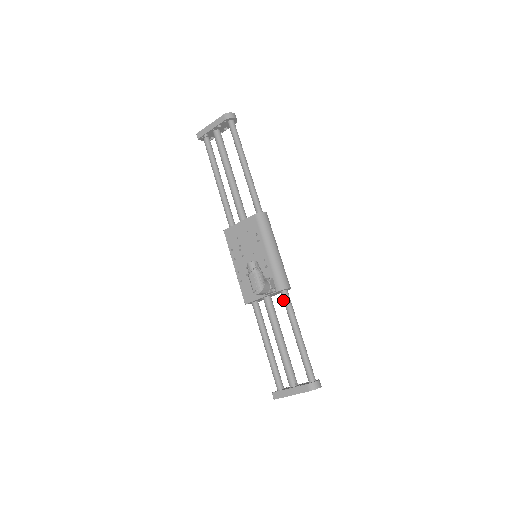
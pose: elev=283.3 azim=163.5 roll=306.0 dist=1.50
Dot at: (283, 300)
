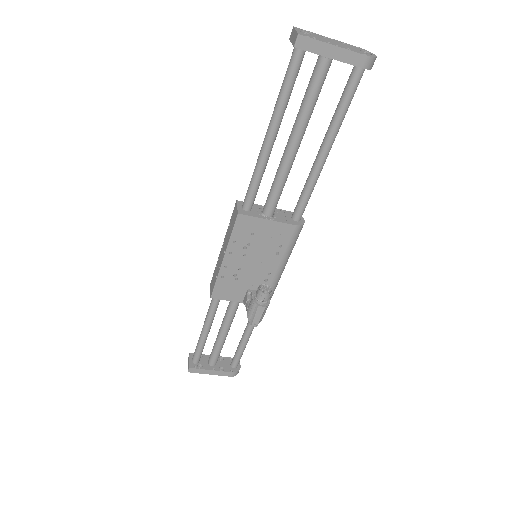
Dot at: occluded
